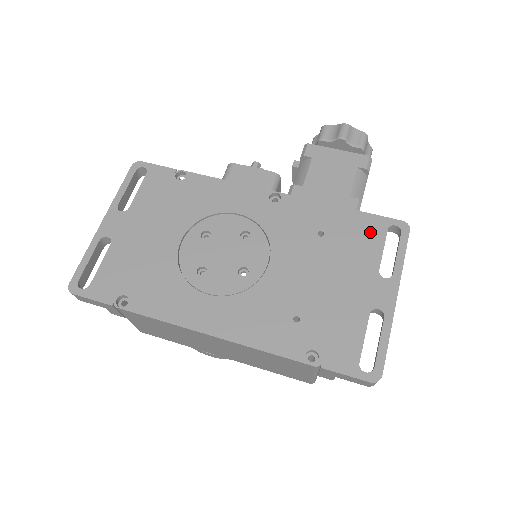
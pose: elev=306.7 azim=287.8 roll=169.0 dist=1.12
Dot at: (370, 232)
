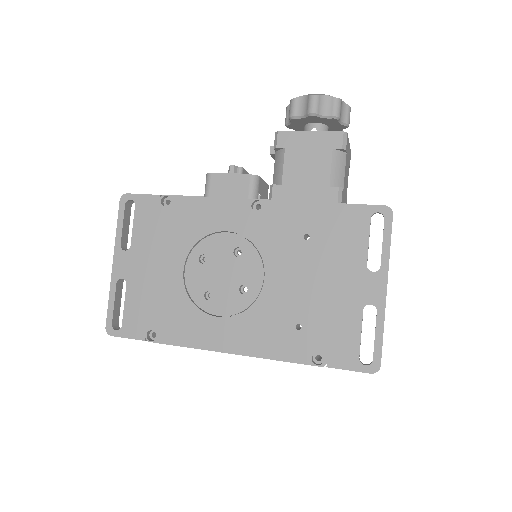
Dot at: (353, 225)
